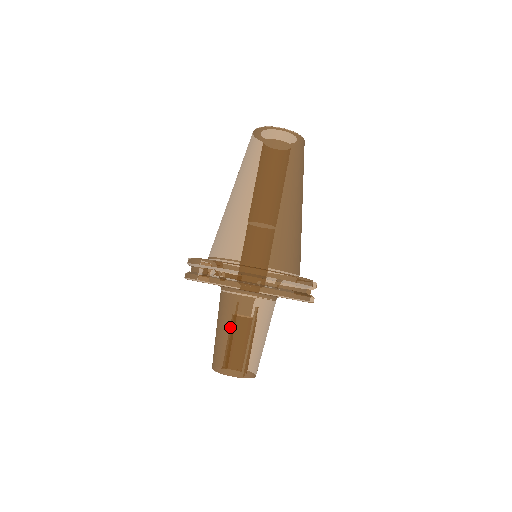
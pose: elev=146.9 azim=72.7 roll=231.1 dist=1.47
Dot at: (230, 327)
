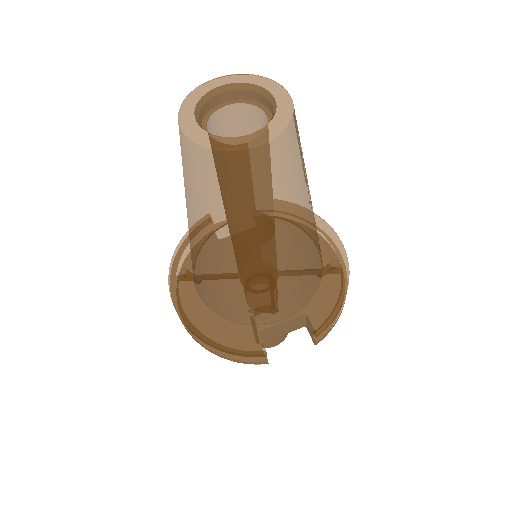
Dot at: occluded
